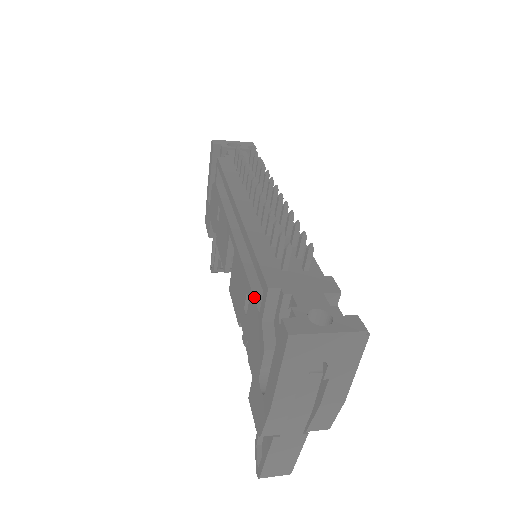
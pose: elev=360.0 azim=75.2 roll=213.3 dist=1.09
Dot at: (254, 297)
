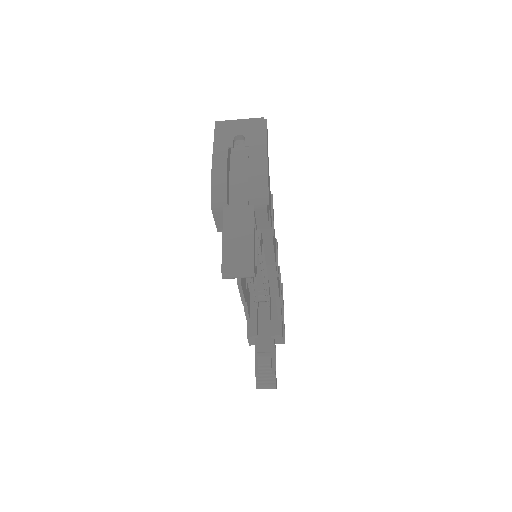
Dot at: occluded
